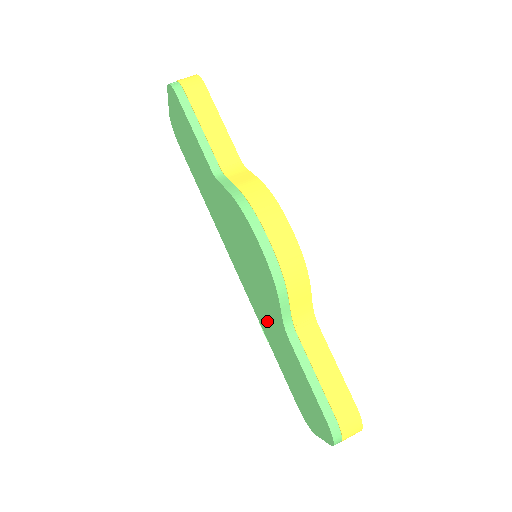
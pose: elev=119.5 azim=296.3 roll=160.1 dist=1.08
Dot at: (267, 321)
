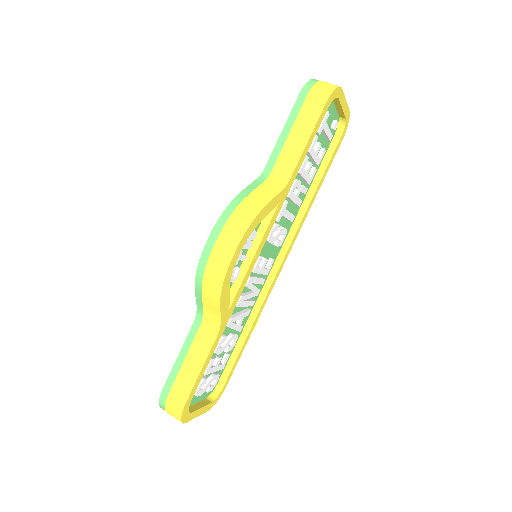
Dot at: occluded
